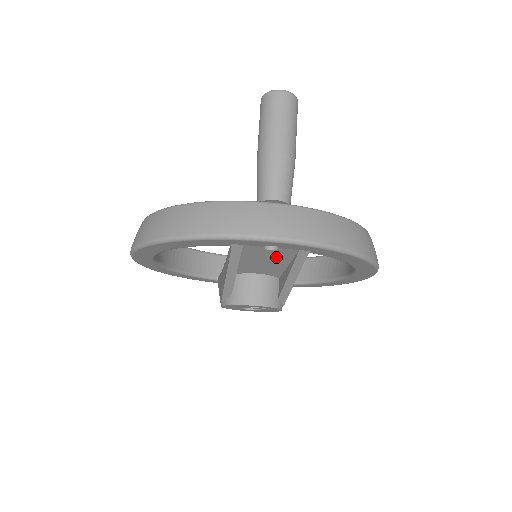
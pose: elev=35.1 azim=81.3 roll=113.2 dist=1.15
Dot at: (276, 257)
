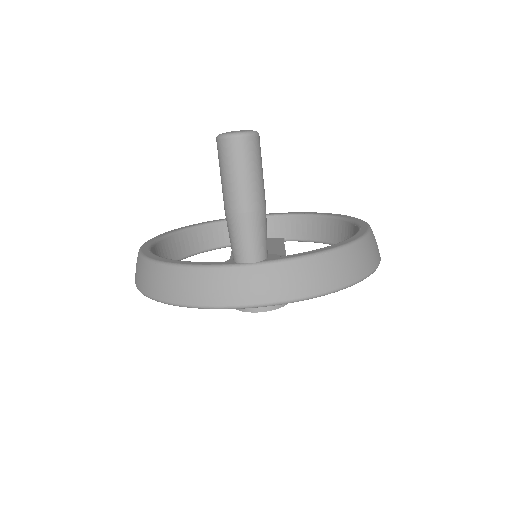
Dot at: occluded
